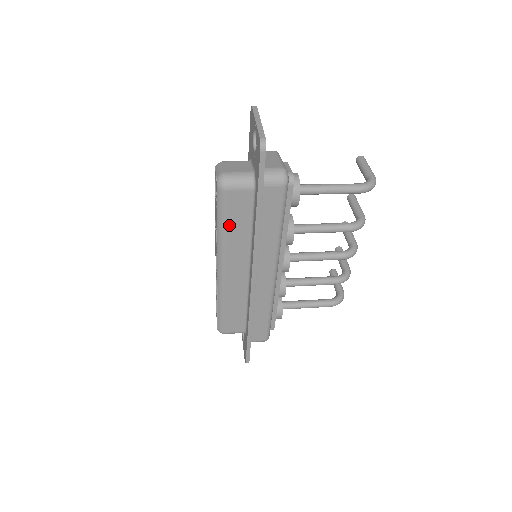
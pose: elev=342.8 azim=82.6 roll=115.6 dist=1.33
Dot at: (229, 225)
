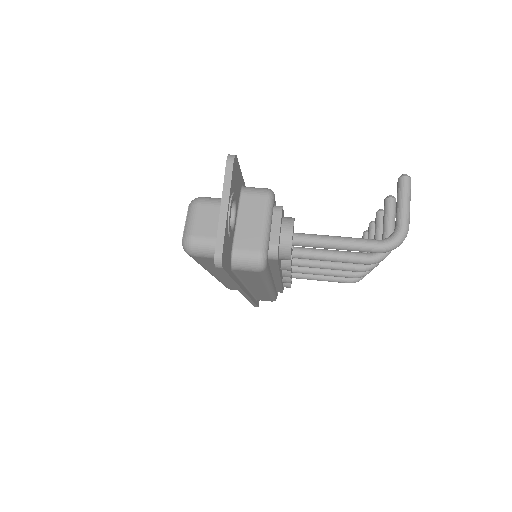
Dot at: (207, 266)
